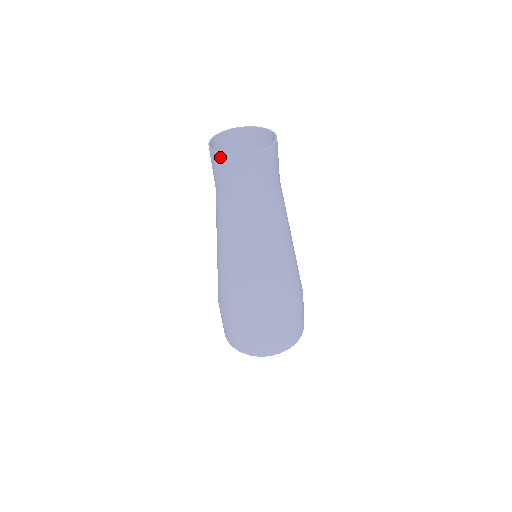
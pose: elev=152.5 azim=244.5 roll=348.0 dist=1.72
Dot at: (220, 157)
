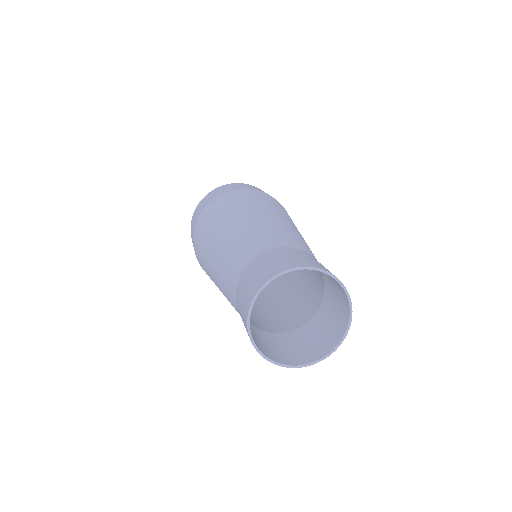
Dot at: (289, 365)
